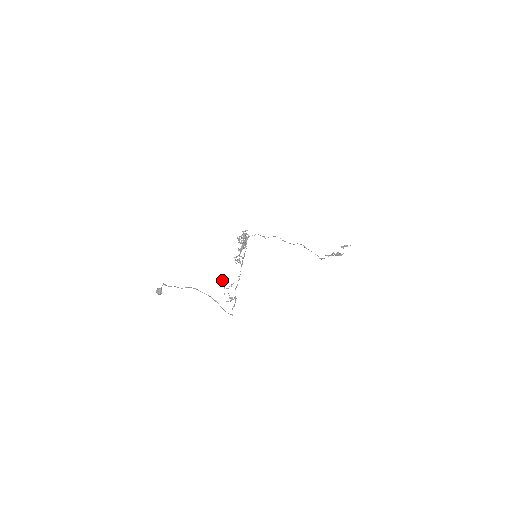
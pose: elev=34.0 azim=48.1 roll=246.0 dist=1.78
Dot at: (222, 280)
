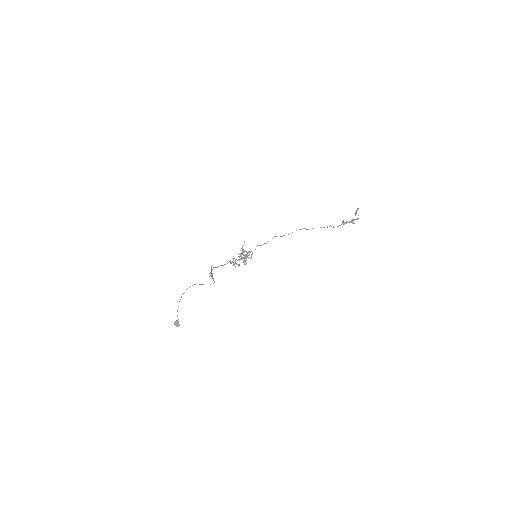
Dot at: occluded
